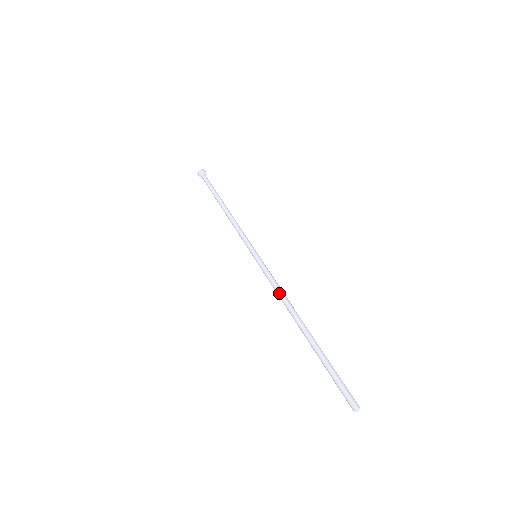
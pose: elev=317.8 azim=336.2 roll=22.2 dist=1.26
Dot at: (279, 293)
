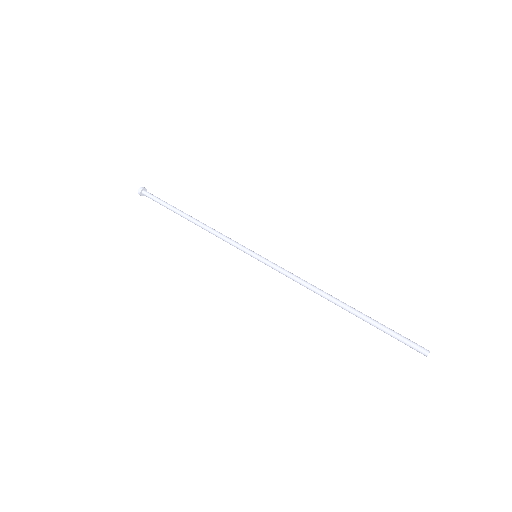
Dot at: (303, 281)
